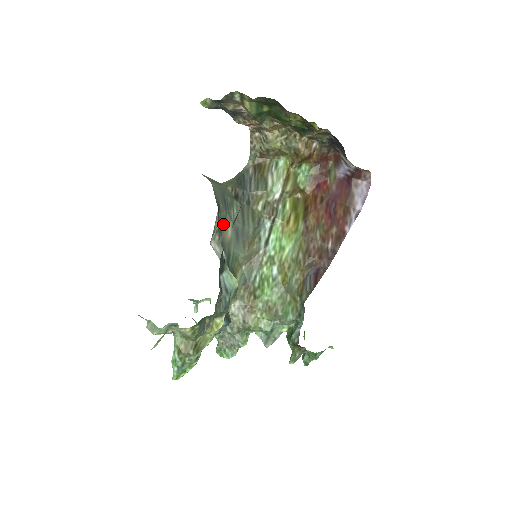
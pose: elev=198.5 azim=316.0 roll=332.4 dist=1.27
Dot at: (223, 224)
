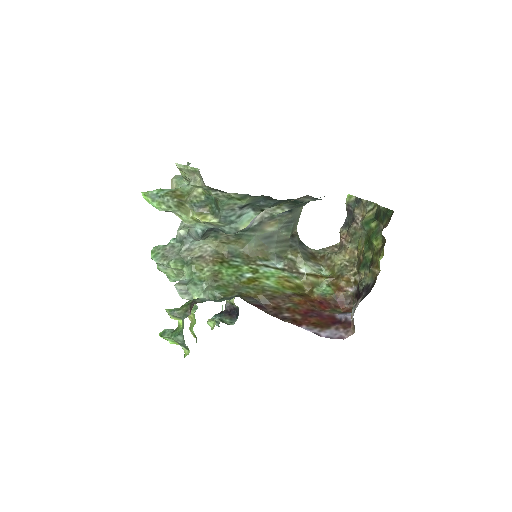
Dot at: (276, 220)
